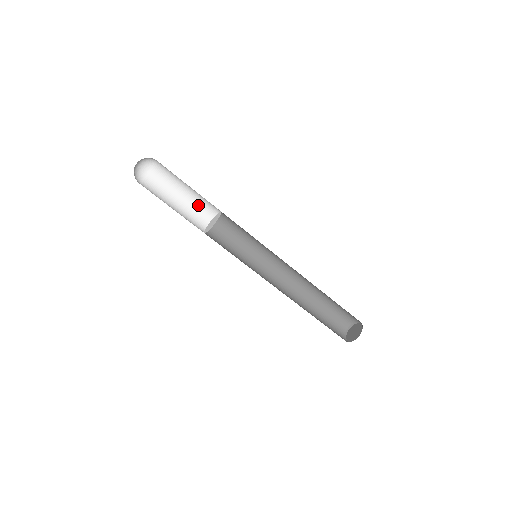
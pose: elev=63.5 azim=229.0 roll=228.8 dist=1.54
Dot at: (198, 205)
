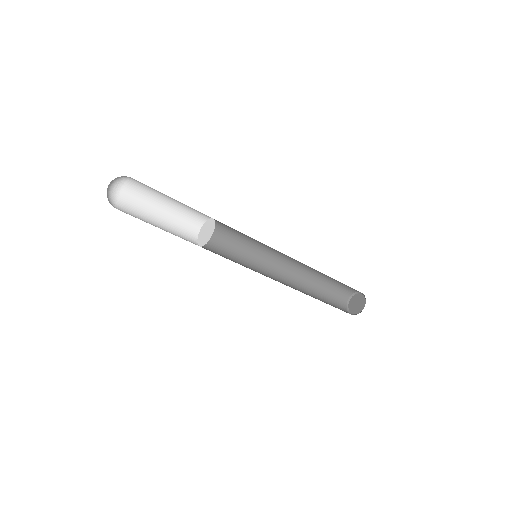
Dot at: (194, 209)
